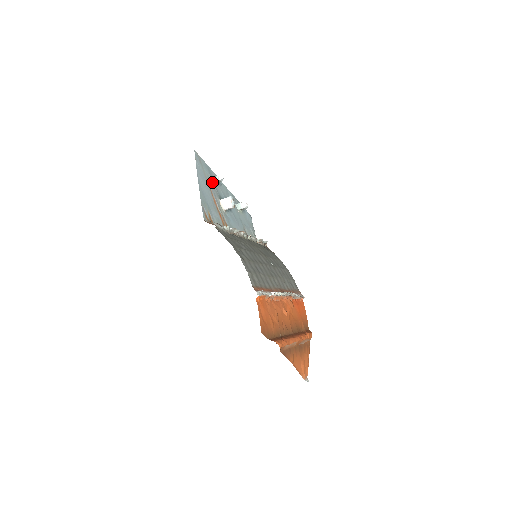
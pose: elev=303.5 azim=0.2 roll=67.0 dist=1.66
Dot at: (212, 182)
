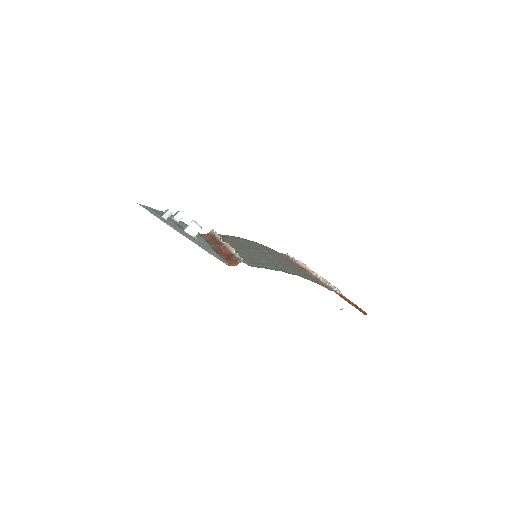
Dot at: (166, 220)
